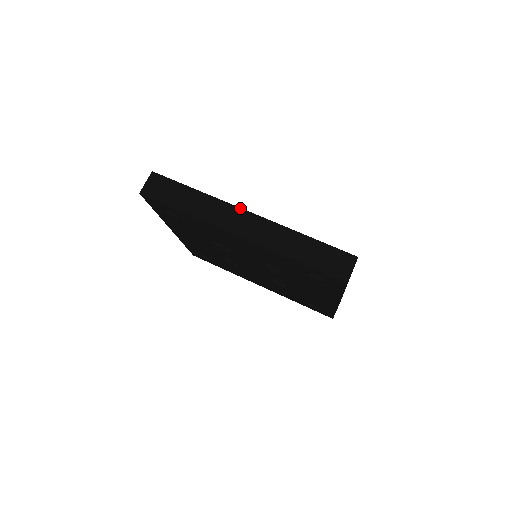
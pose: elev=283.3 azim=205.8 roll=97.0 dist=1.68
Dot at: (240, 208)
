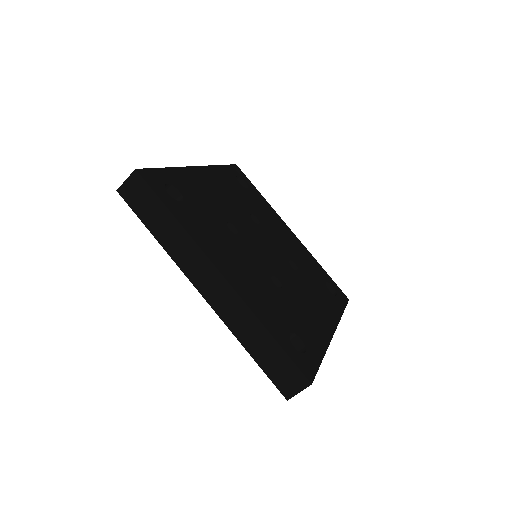
Dot at: (214, 266)
